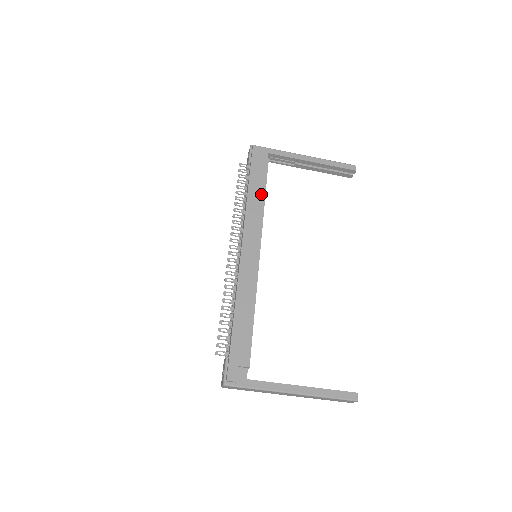
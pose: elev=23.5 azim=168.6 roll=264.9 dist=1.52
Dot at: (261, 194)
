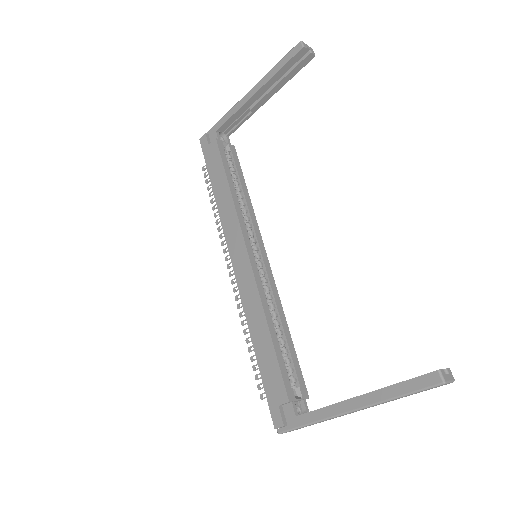
Dot at: (224, 185)
